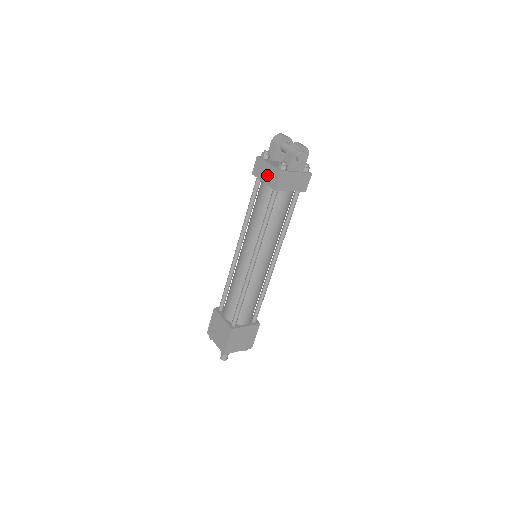
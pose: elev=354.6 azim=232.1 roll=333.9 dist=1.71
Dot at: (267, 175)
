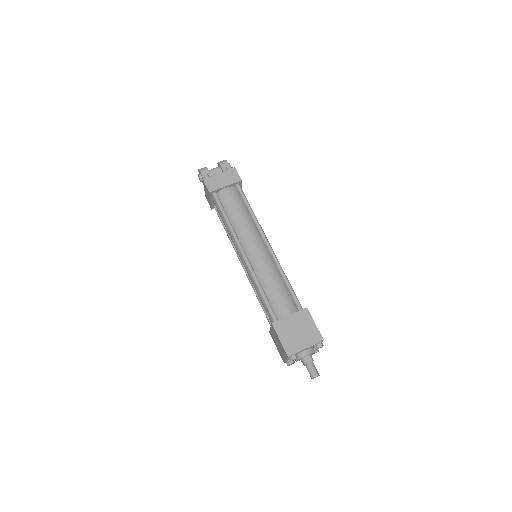
Dot at: (225, 179)
